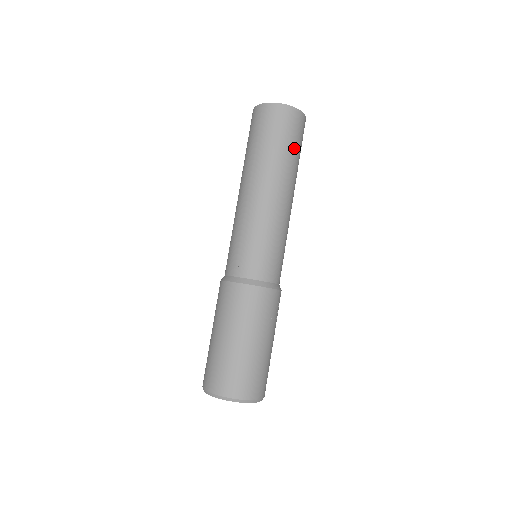
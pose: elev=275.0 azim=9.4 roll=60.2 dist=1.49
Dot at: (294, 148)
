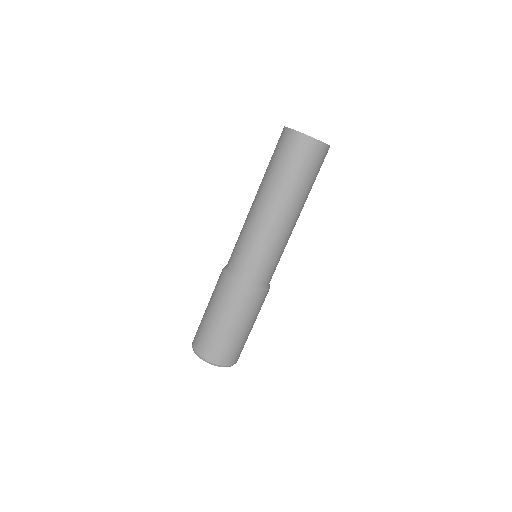
Dot at: occluded
